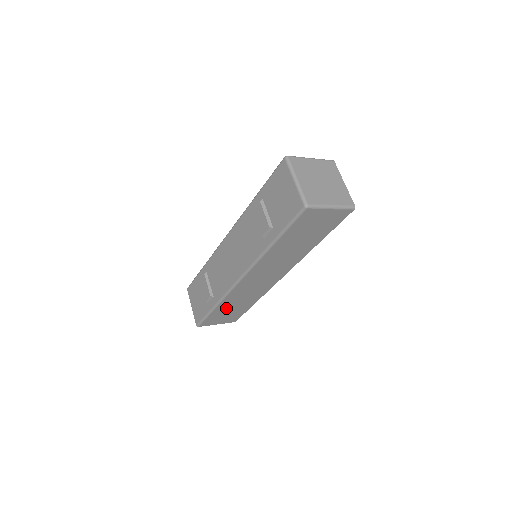
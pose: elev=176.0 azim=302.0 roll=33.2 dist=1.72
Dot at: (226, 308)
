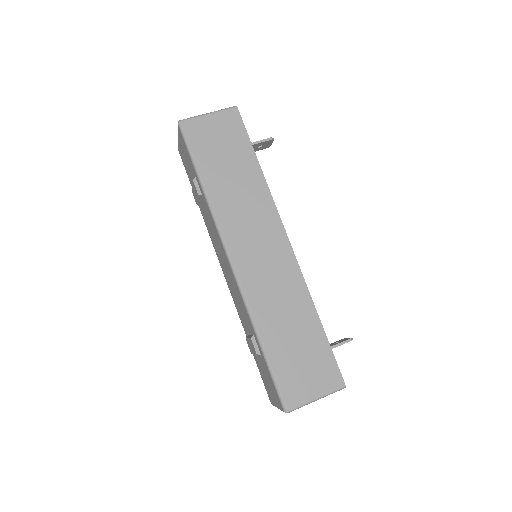
Dot at: occluded
